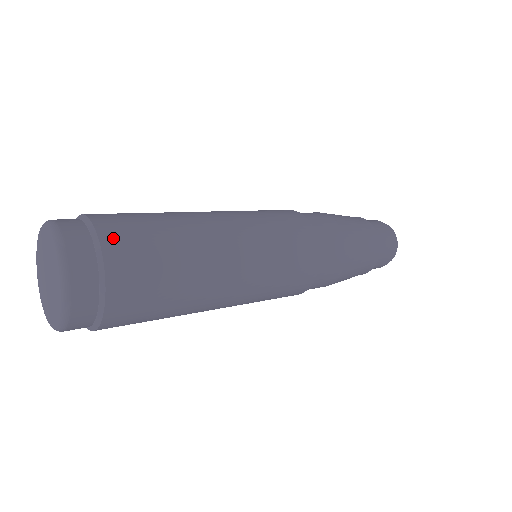
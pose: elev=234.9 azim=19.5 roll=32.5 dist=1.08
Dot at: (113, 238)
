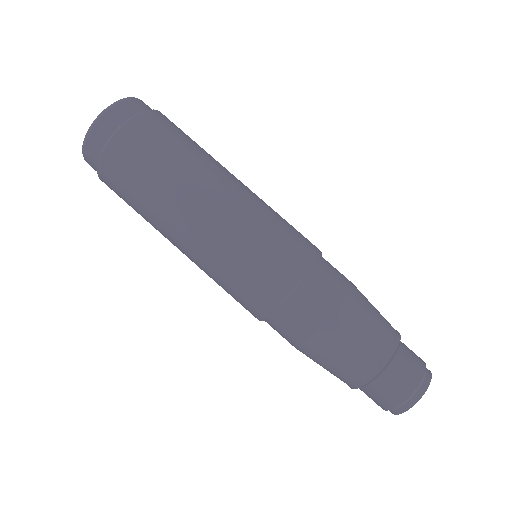
Dot at: (157, 117)
